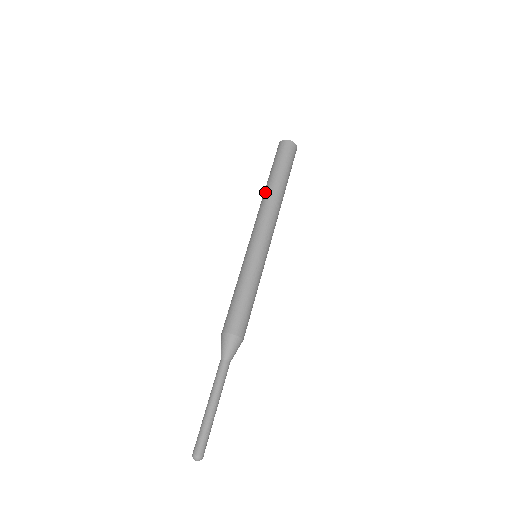
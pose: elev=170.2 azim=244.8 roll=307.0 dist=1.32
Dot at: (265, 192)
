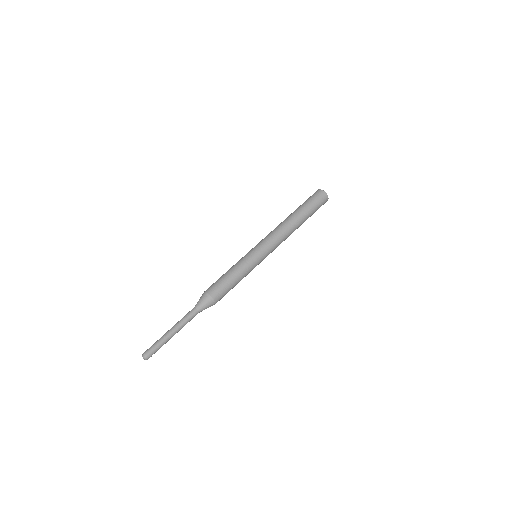
Dot at: occluded
